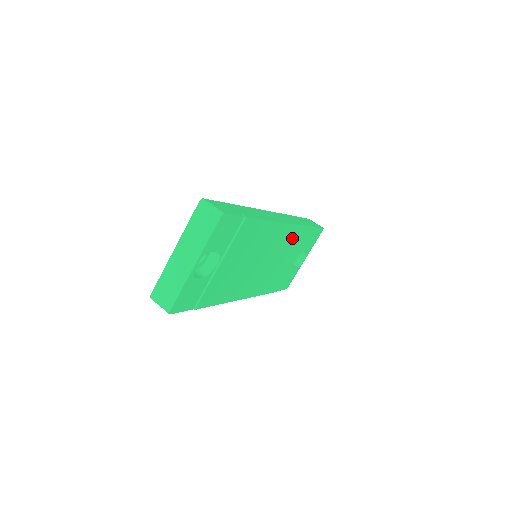
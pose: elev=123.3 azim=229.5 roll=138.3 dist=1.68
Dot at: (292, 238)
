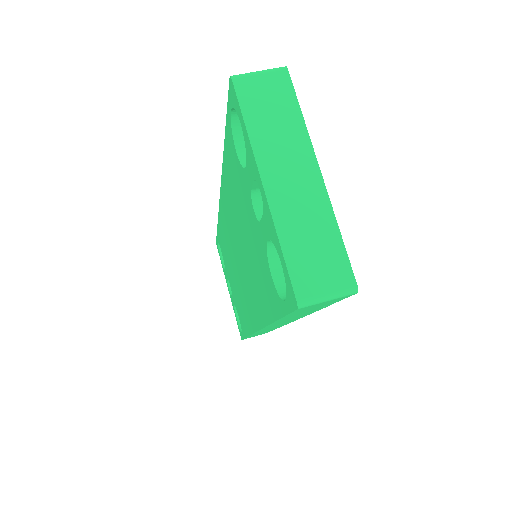
Dot at: occluded
